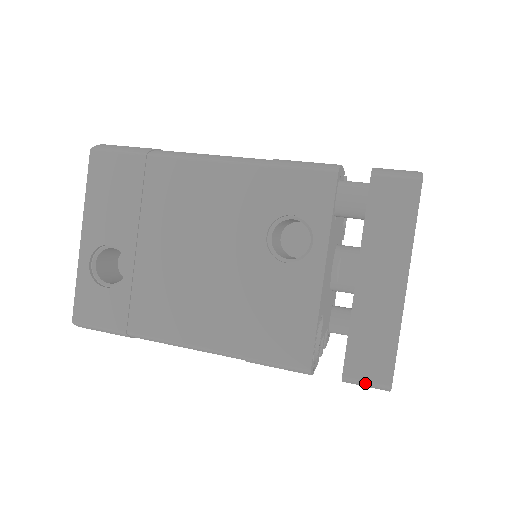
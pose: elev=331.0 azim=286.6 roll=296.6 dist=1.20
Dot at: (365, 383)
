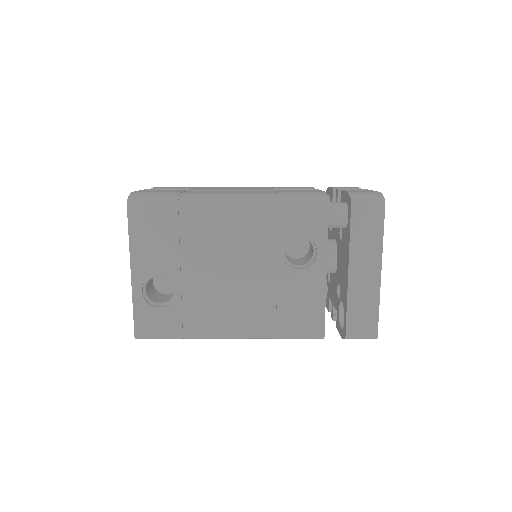
Dot at: (360, 338)
